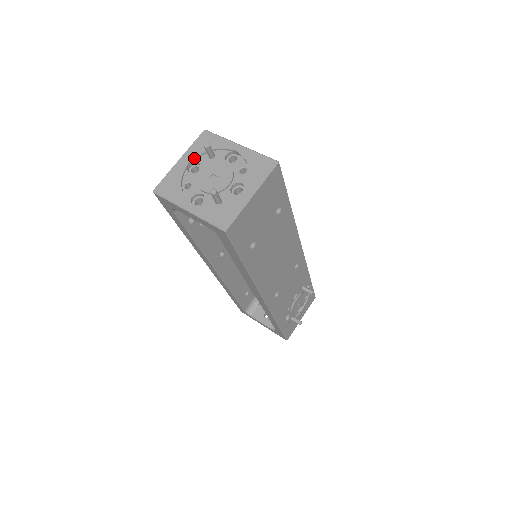
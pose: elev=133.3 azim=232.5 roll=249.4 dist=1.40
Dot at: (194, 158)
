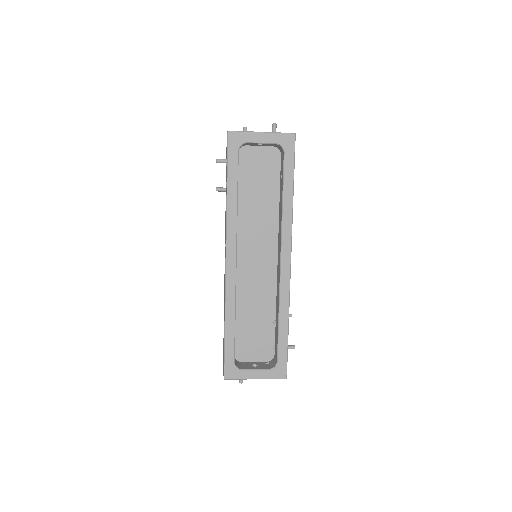
Dot at: occluded
